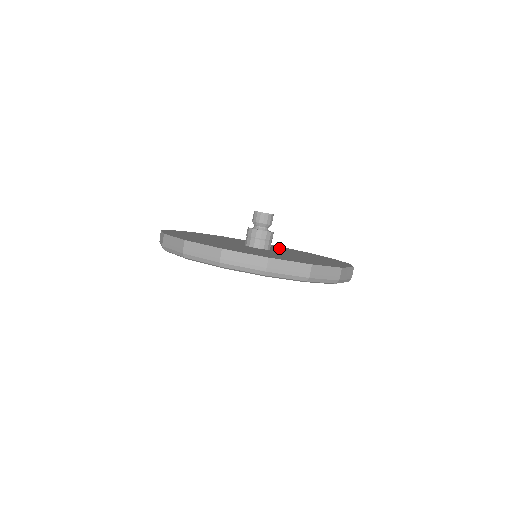
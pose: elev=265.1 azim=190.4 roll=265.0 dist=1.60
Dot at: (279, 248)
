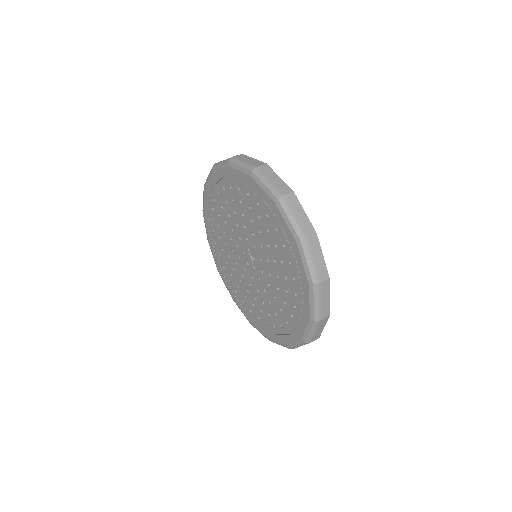
Dot at: occluded
